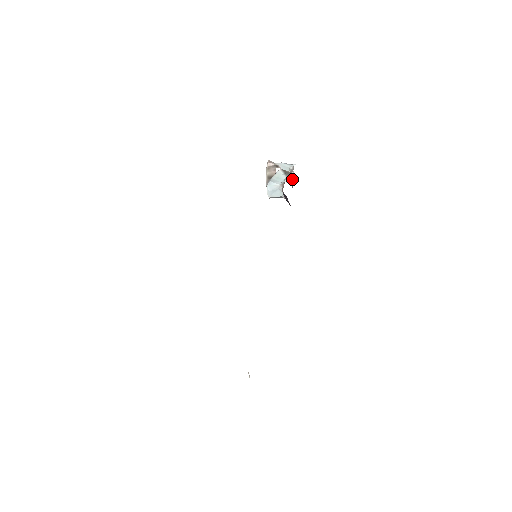
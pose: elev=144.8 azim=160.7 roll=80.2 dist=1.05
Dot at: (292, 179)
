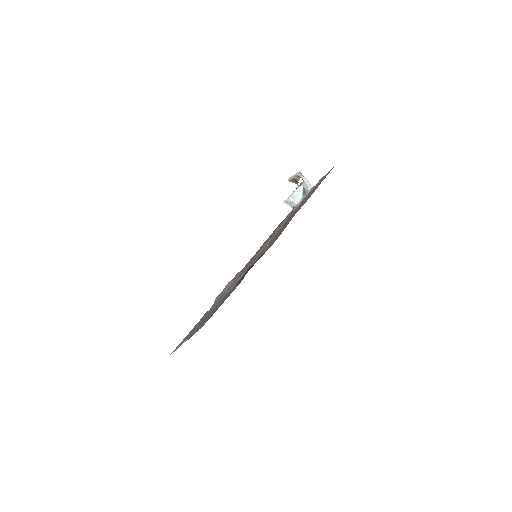
Dot at: occluded
